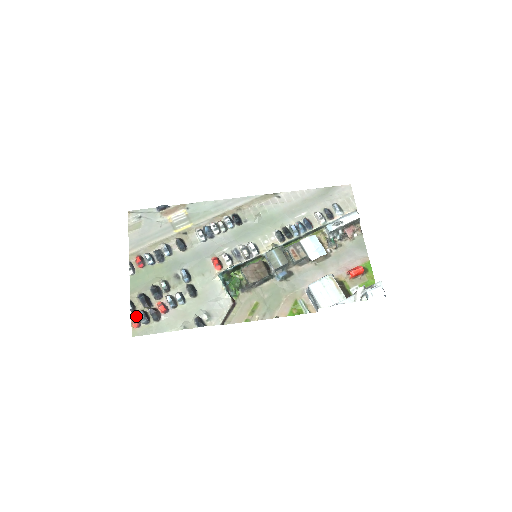
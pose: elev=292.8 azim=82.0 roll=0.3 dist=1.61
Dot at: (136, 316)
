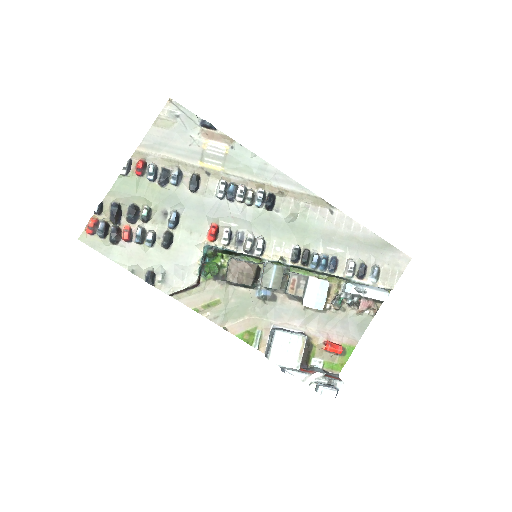
Dot at: (96, 223)
